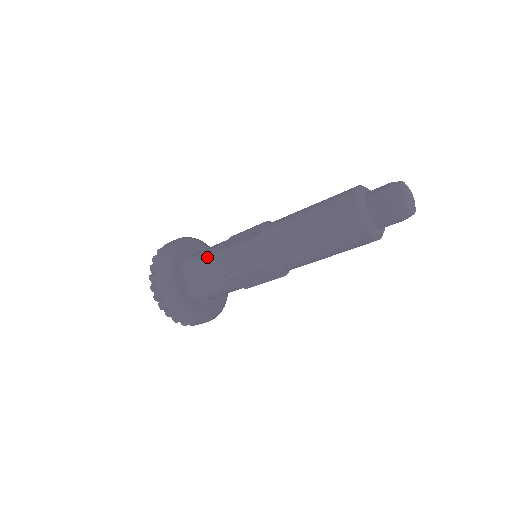
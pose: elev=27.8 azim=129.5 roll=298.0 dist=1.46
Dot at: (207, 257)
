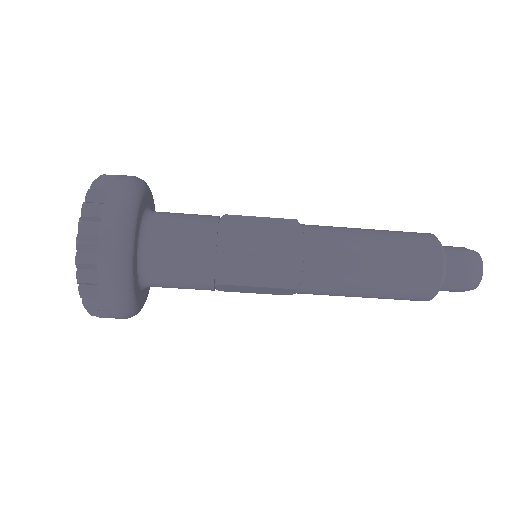
Dot at: (193, 240)
